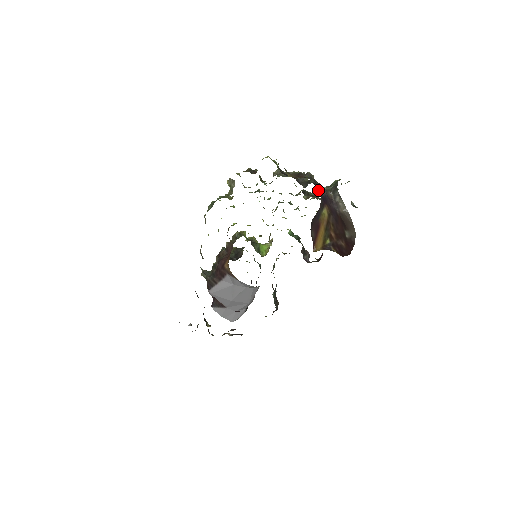
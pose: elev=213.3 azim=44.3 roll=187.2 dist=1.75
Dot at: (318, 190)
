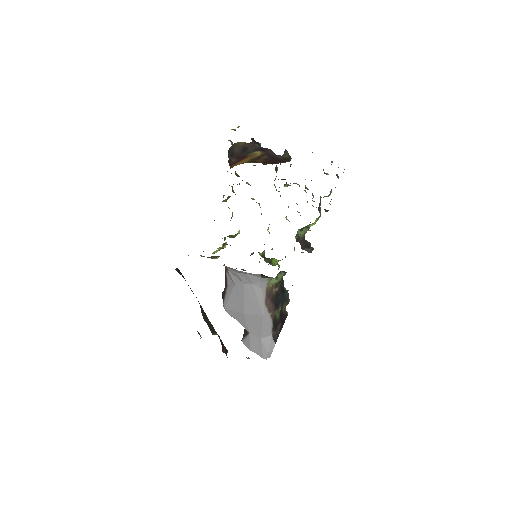
Dot at: (254, 143)
